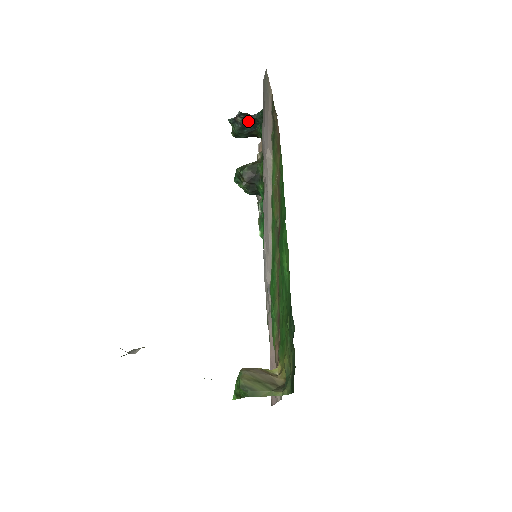
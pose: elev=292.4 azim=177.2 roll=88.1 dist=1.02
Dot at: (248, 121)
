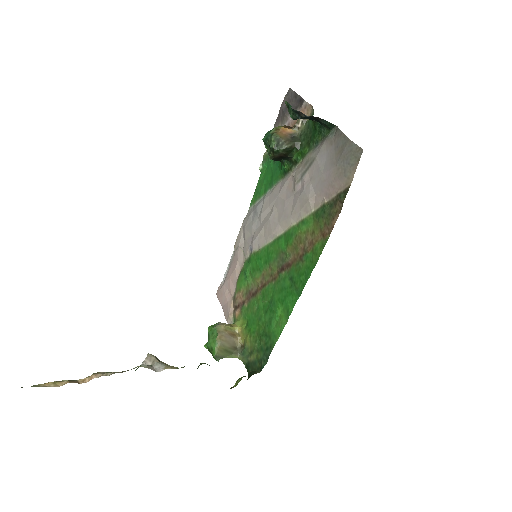
Dot at: (311, 116)
